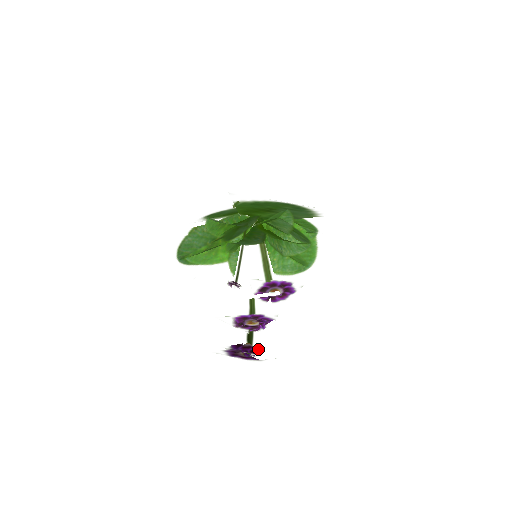
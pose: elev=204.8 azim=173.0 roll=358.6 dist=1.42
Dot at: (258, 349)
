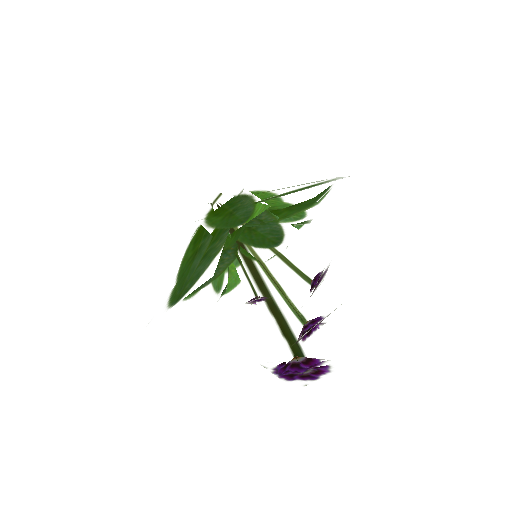
Dot at: (318, 356)
